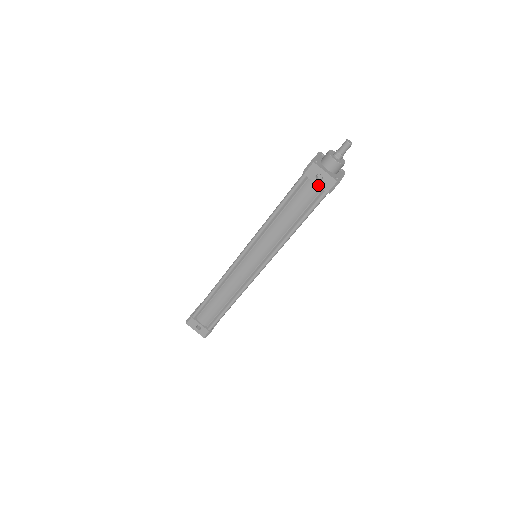
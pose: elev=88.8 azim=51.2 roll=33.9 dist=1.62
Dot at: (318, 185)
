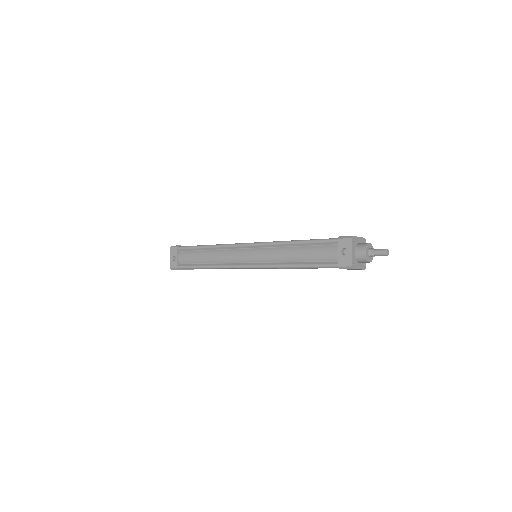
Dot at: (338, 255)
